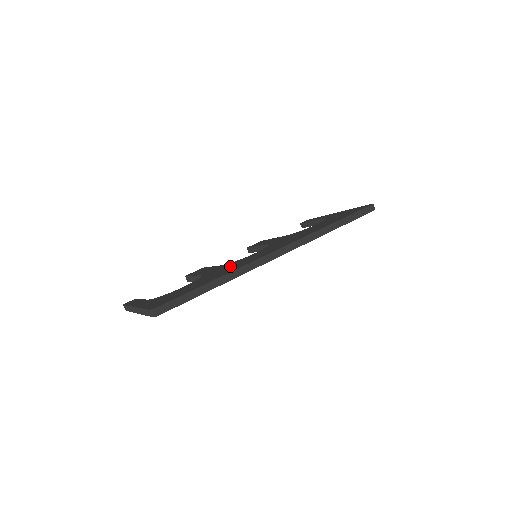
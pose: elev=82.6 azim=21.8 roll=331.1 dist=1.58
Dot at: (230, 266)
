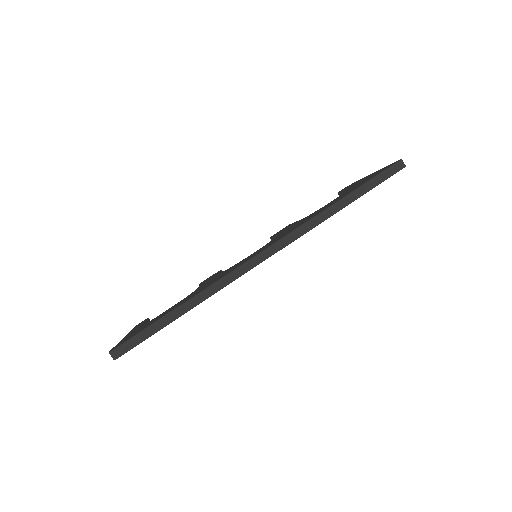
Dot at: (217, 277)
